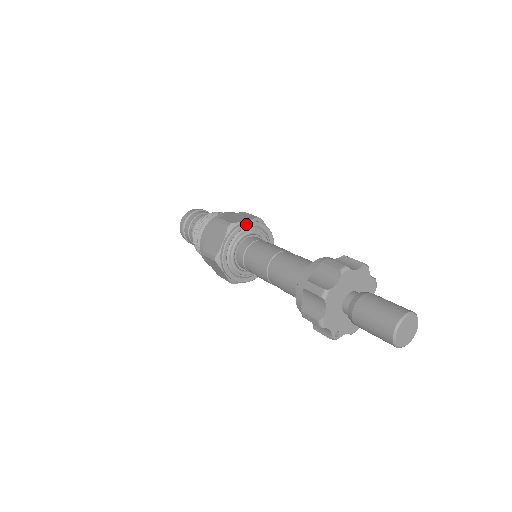
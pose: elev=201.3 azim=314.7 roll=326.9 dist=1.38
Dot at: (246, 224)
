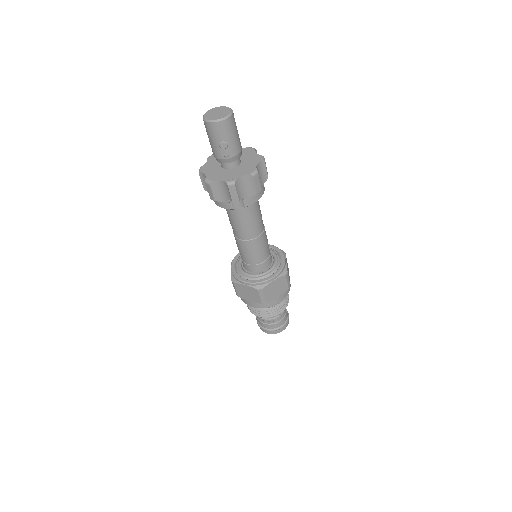
Dot at: occluded
